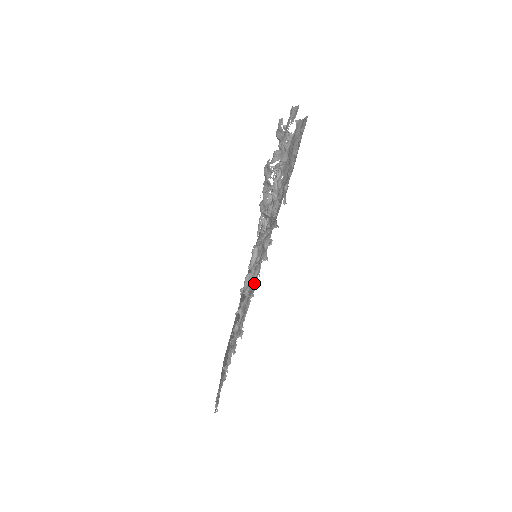
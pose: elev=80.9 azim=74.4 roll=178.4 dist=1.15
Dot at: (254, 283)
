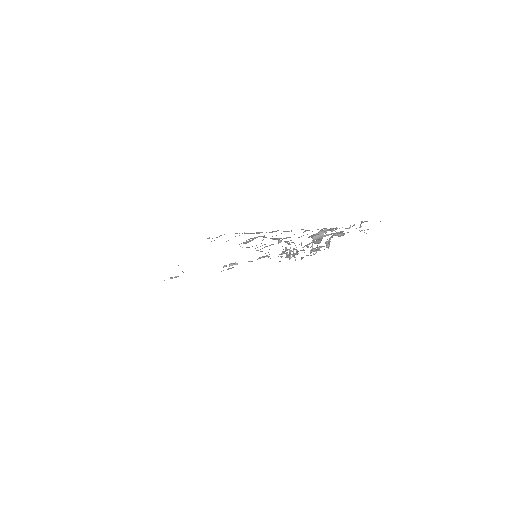
Dot at: occluded
